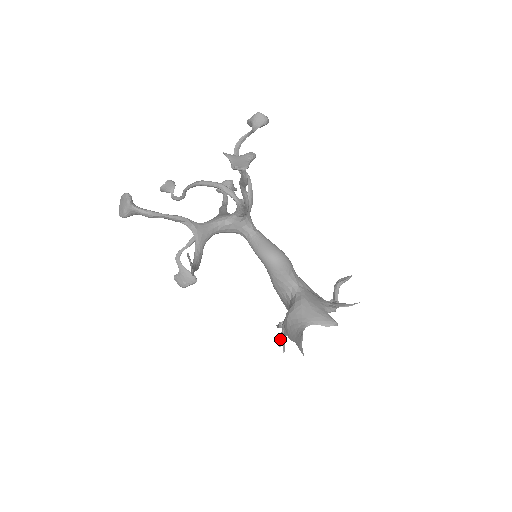
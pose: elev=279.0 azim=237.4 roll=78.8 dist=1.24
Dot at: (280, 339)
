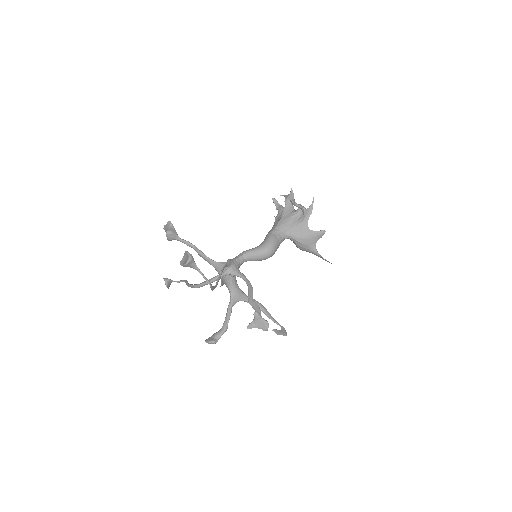
Dot at: occluded
